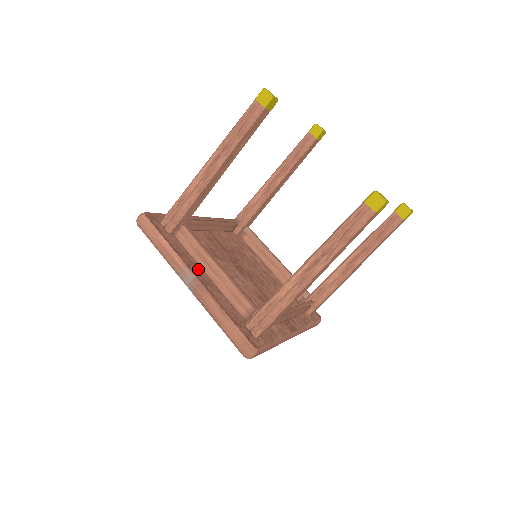
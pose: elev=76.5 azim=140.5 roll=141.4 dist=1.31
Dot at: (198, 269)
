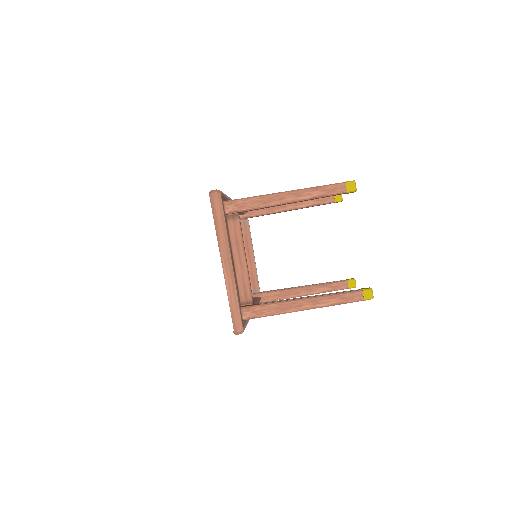
Dot at: occluded
